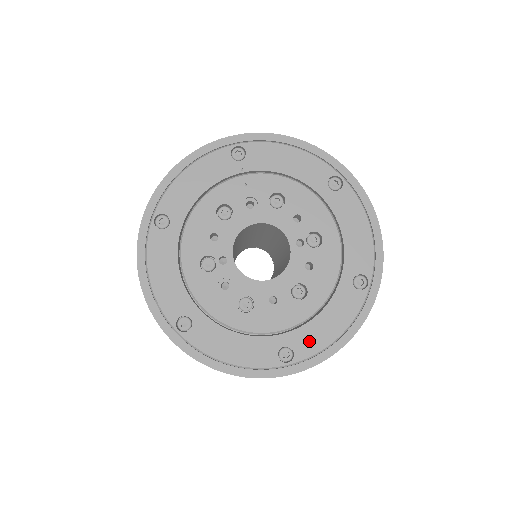
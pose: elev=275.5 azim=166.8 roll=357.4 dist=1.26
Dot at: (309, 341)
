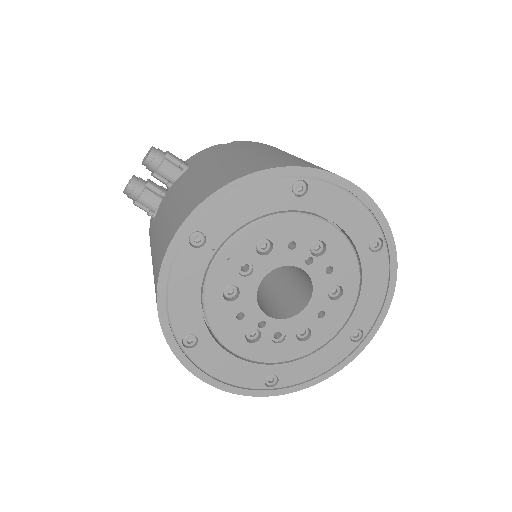
Dot at: (366, 315)
